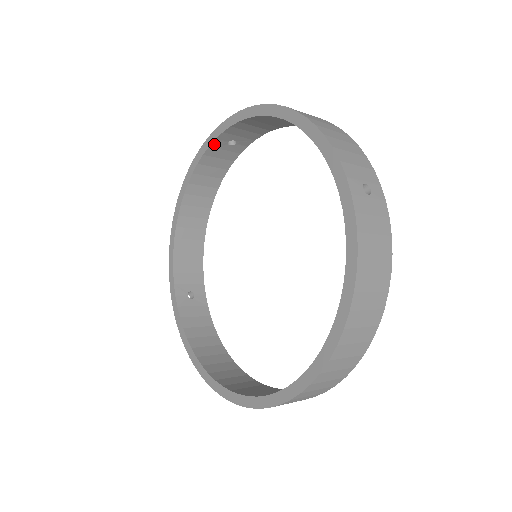
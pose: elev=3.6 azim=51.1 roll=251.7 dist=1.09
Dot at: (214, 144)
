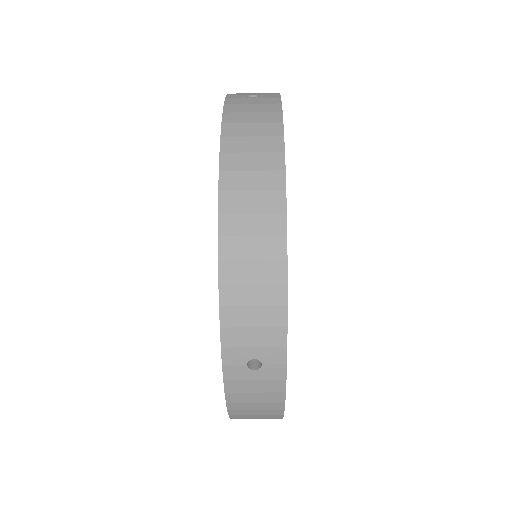
Dot at: occluded
